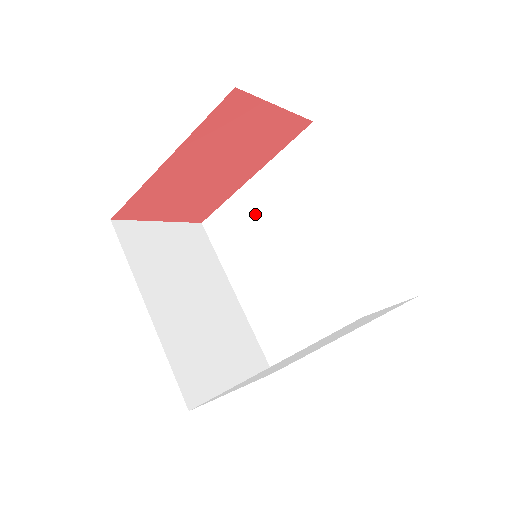
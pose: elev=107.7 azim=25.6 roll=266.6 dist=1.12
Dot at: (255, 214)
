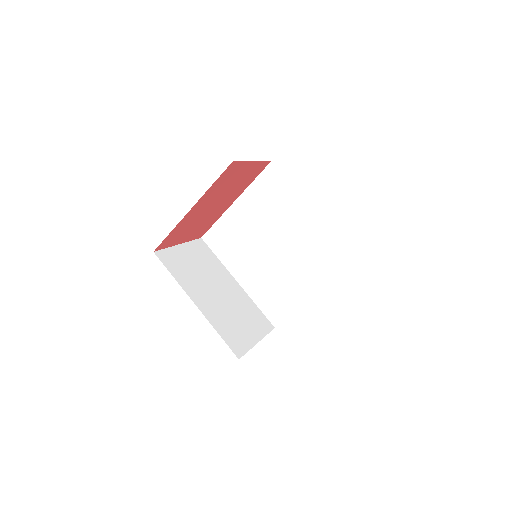
Dot at: (242, 226)
